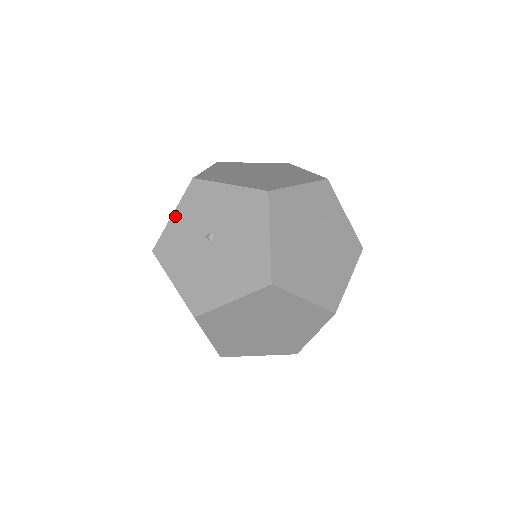
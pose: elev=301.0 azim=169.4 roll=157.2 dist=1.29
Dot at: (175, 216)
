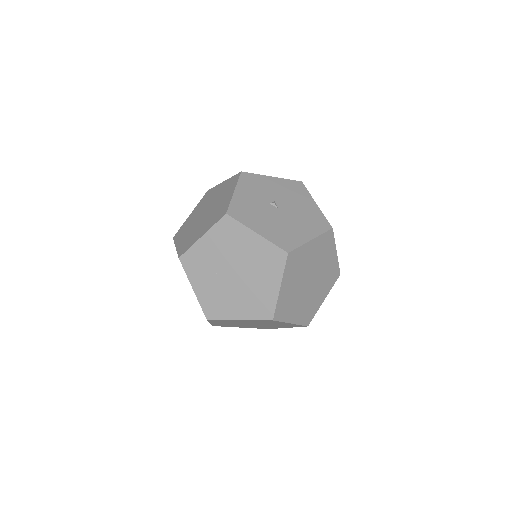
Dot at: (237, 192)
